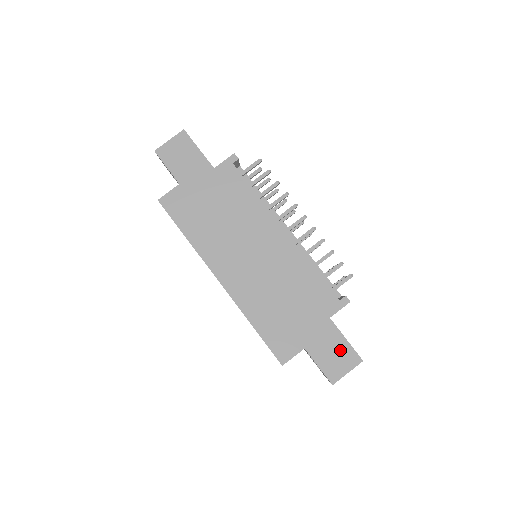
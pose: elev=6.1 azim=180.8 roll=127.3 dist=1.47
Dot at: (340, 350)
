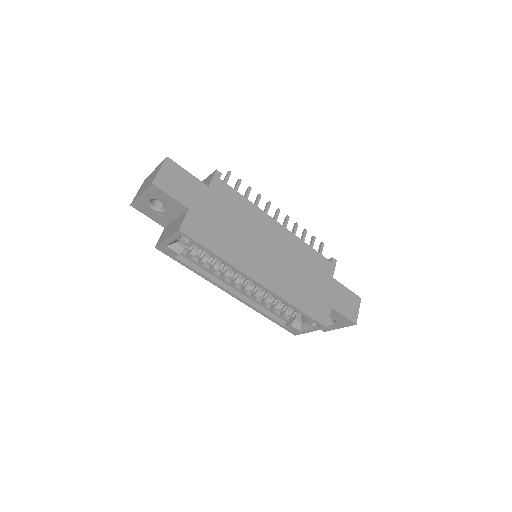
Dot at: (348, 298)
